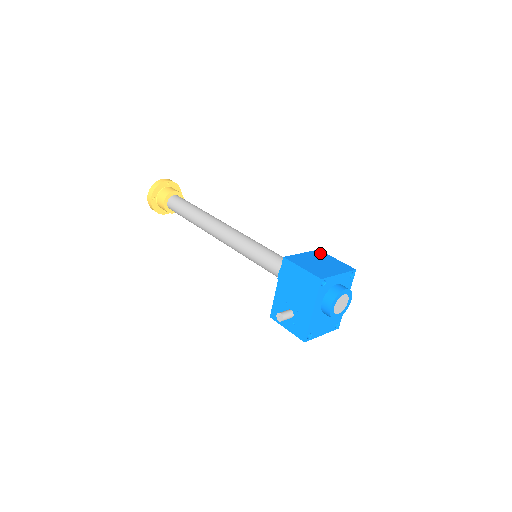
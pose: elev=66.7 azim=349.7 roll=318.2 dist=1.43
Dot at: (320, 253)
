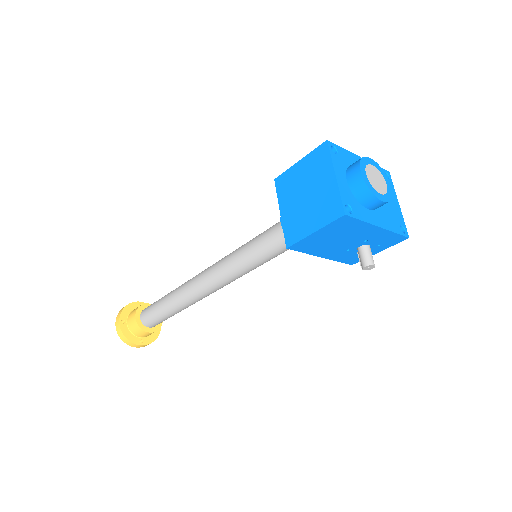
Dot at: (283, 182)
